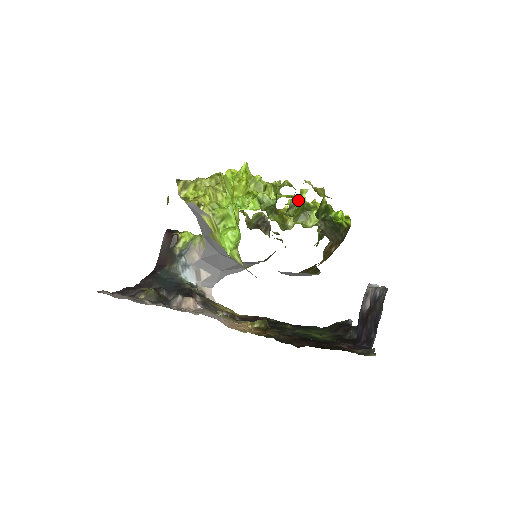
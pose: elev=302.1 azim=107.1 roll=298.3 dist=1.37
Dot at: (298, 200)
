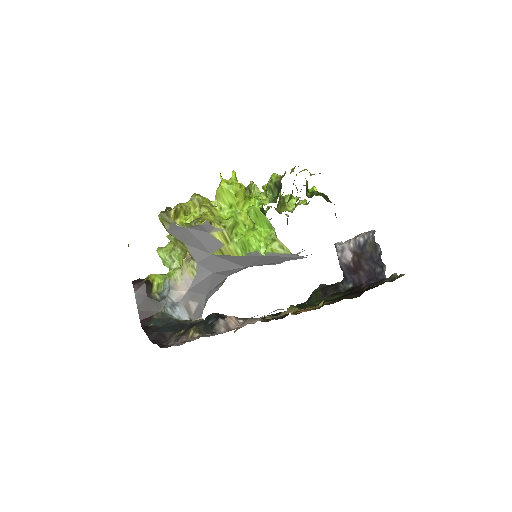
Dot at: occluded
